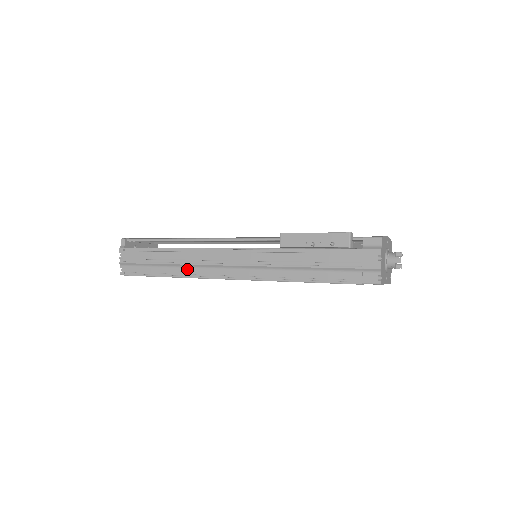
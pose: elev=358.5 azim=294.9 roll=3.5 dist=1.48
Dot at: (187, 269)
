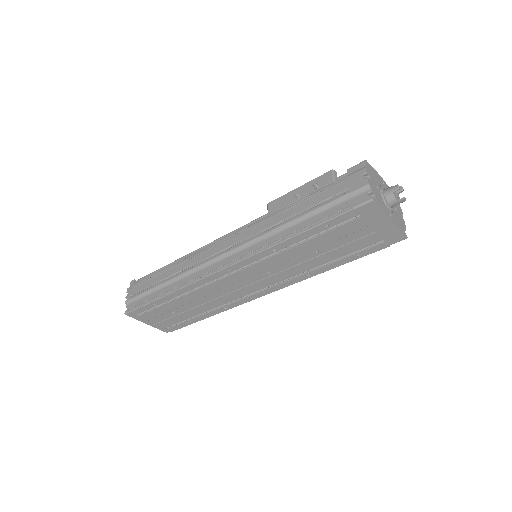
Dot at: (183, 279)
